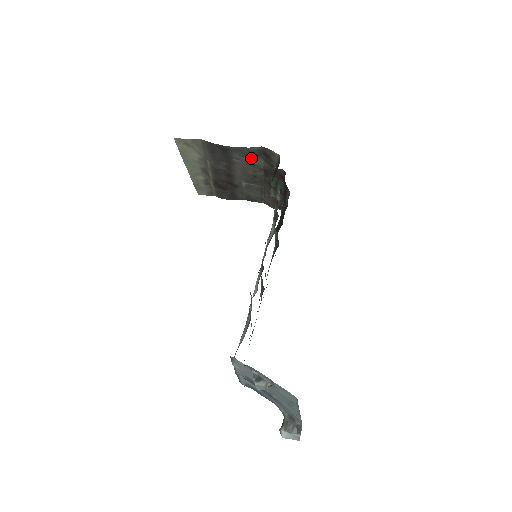
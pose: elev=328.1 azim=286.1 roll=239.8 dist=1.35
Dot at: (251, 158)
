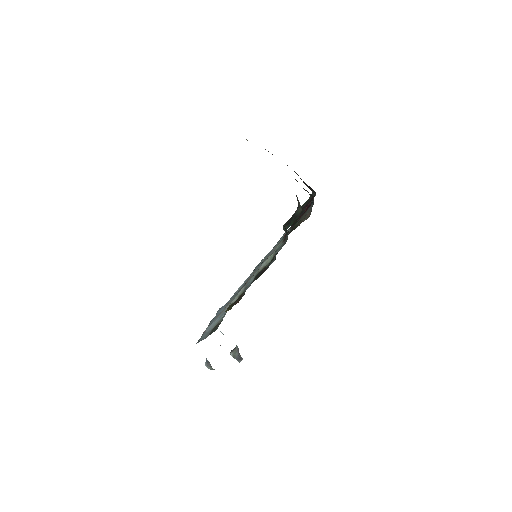
Dot at: occluded
